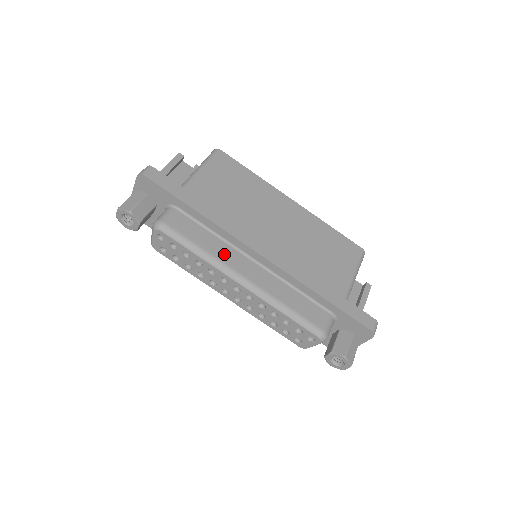
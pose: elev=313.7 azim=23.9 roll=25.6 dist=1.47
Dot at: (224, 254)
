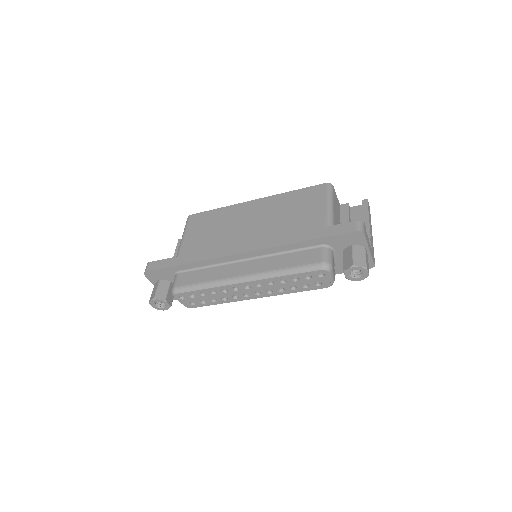
Dot at: (222, 273)
